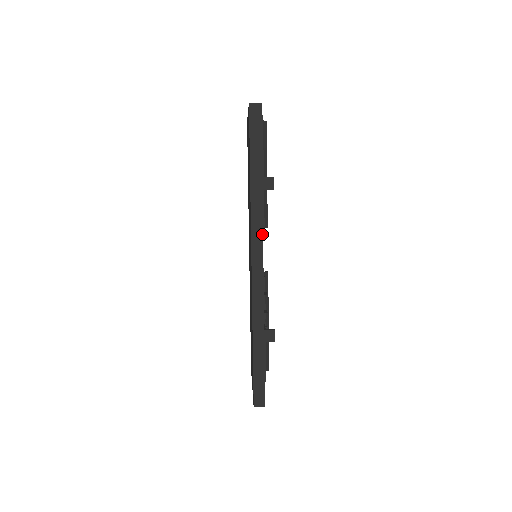
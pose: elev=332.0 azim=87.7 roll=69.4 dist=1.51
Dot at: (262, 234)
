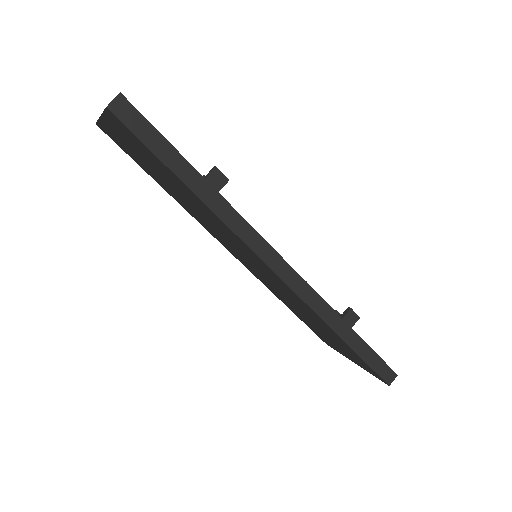
Dot at: (260, 237)
